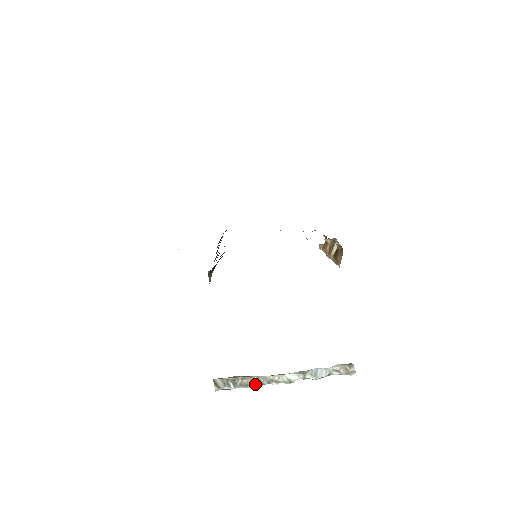
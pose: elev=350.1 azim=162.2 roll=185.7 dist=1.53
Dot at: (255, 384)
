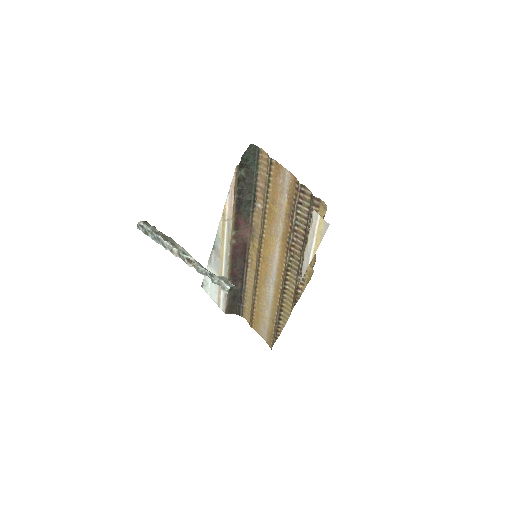
Dot at: (164, 237)
